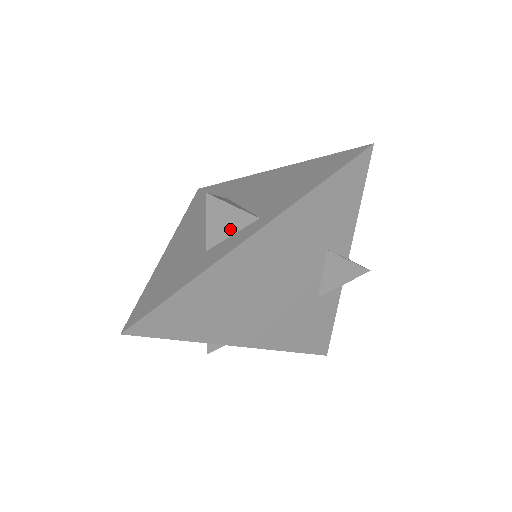
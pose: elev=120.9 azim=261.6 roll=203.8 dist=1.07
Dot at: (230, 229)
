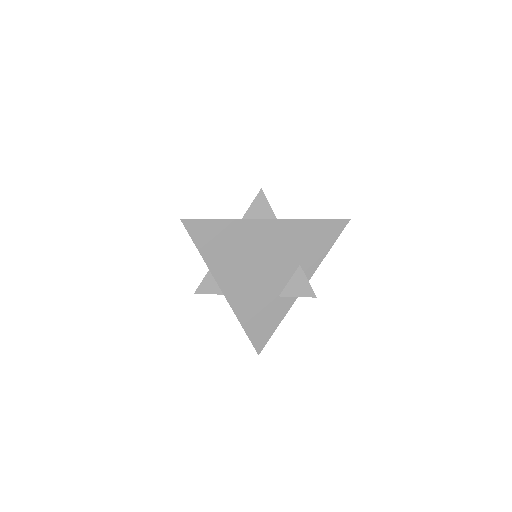
Dot at: (260, 216)
